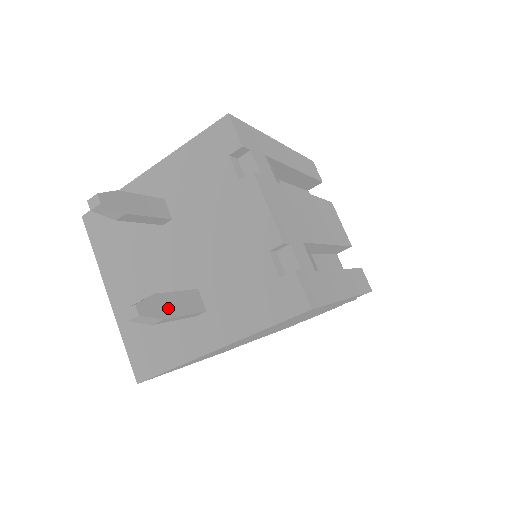
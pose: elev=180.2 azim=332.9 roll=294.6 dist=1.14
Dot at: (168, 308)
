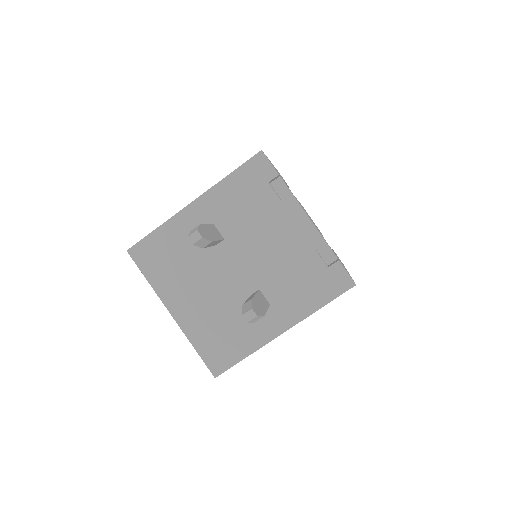
Dot at: (260, 307)
